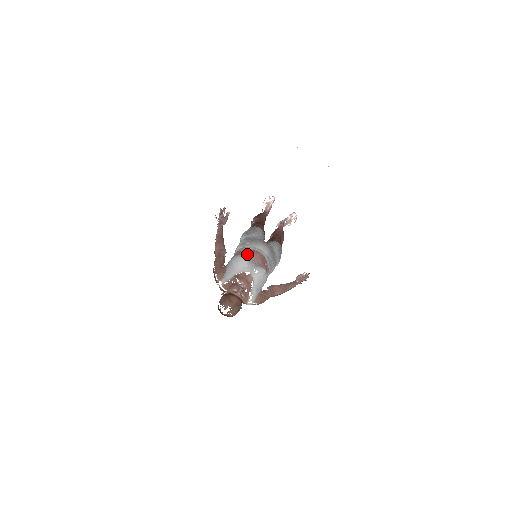
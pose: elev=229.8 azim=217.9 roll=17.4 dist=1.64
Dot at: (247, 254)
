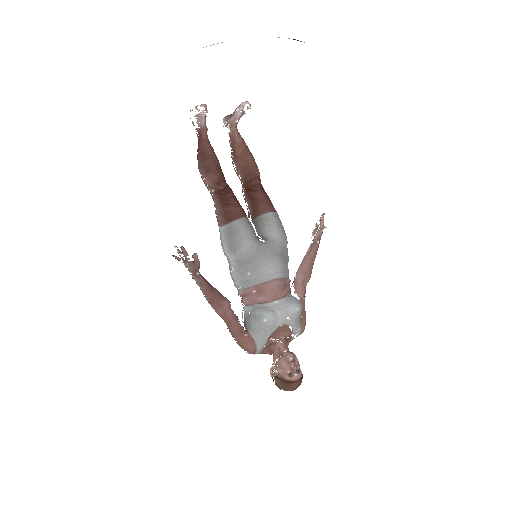
Dot at: (263, 300)
